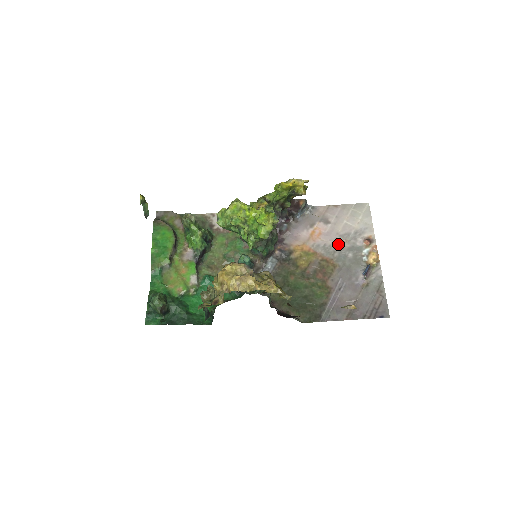
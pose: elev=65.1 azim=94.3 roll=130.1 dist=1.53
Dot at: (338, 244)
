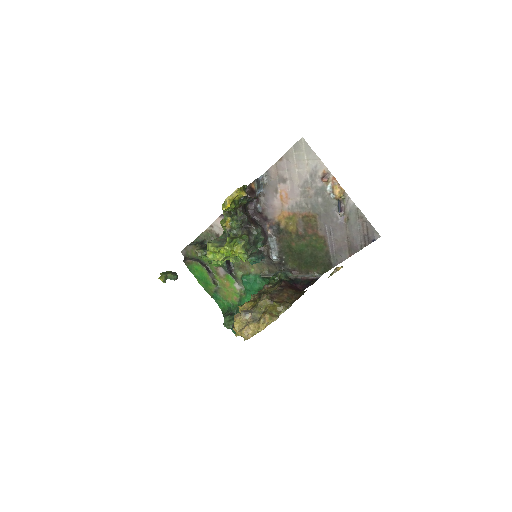
Dot at: (305, 196)
